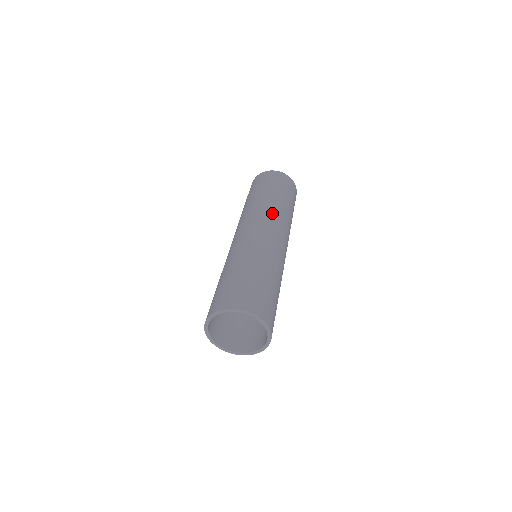
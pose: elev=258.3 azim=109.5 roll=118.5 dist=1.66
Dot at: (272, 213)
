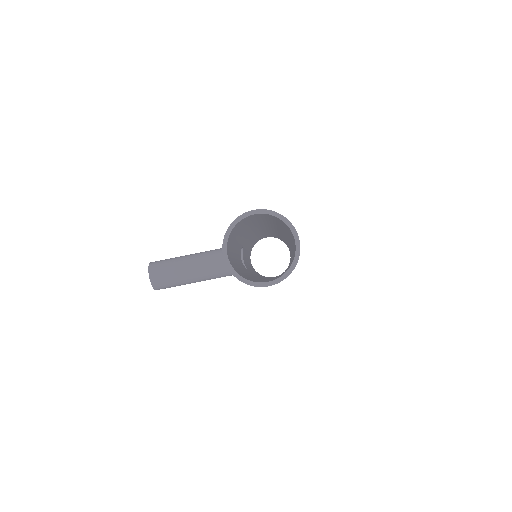
Dot at: occluded
